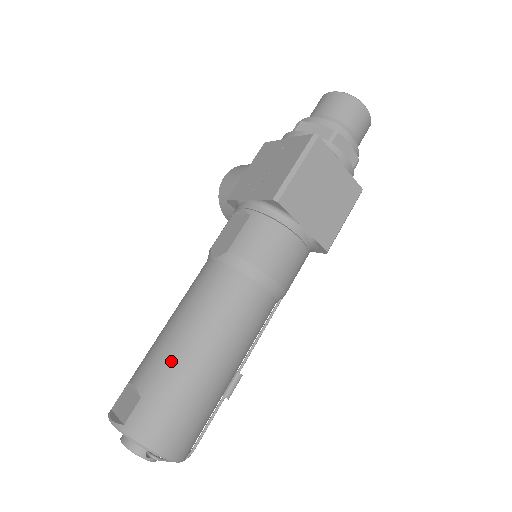
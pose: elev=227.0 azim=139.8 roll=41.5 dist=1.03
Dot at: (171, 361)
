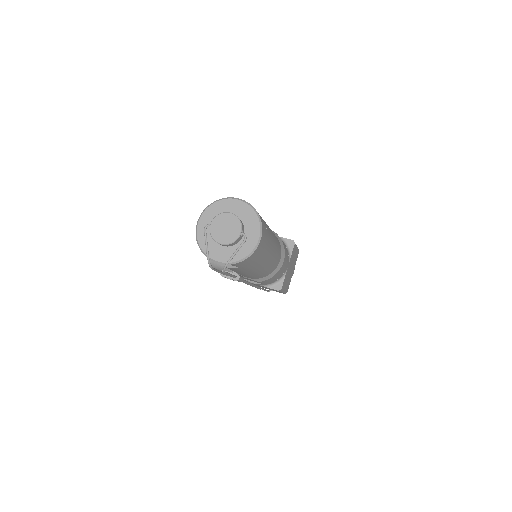
Dot at: occluded
